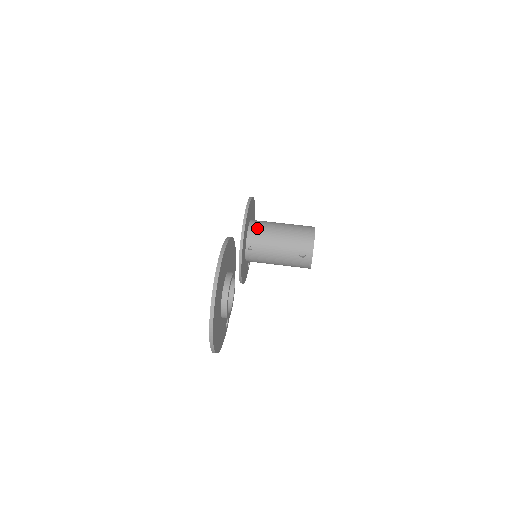
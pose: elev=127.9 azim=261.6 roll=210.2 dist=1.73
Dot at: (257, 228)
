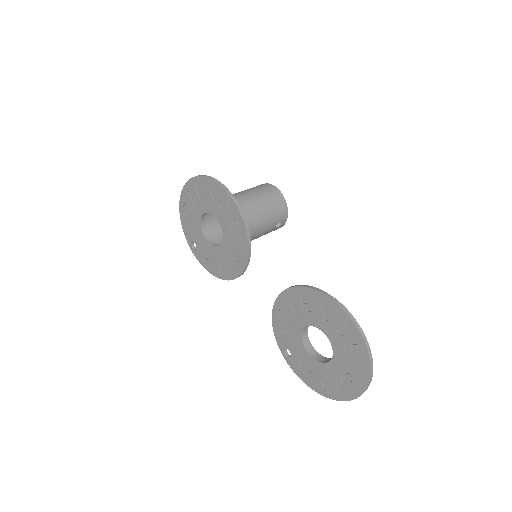
Dot at: occluded
